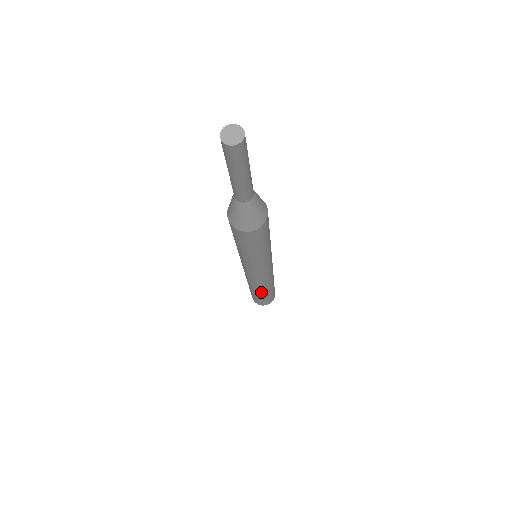
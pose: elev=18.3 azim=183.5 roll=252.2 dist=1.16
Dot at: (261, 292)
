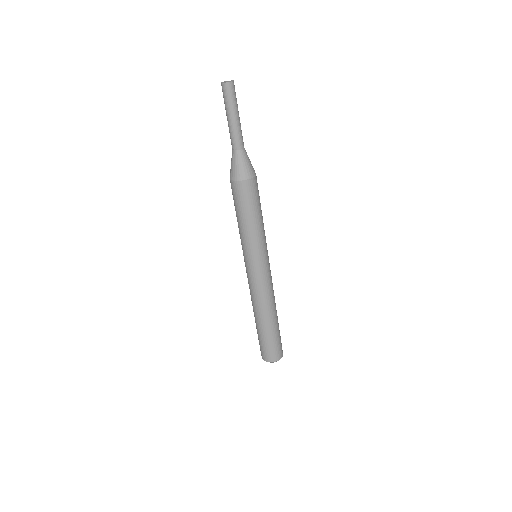
Dot at: (270, 319)
